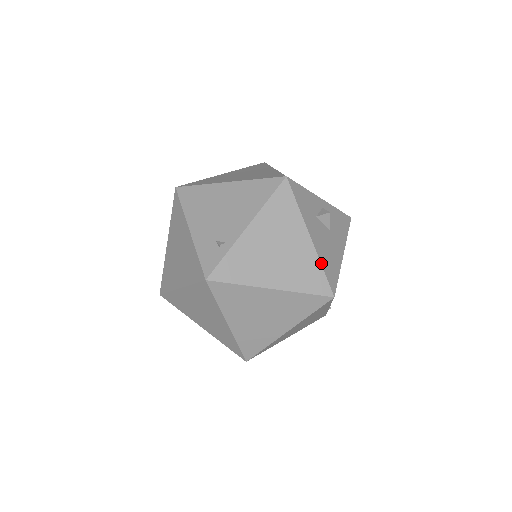
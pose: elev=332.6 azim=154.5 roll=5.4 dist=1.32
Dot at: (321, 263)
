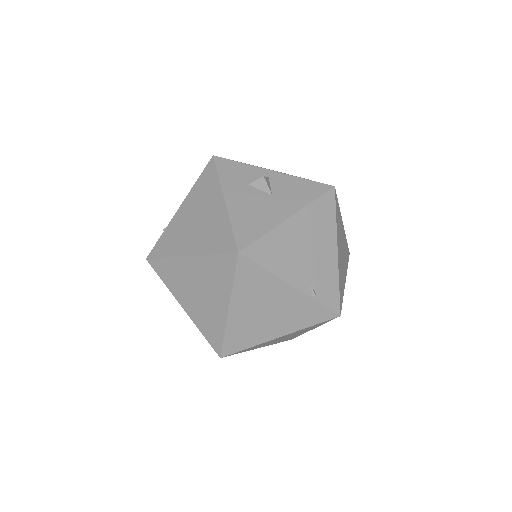
Dot at: (231, 221)
